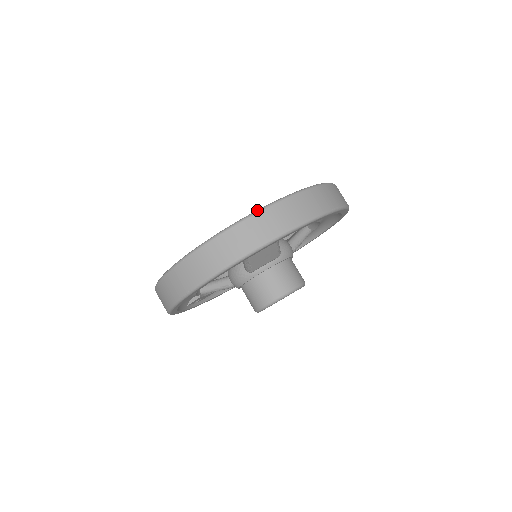
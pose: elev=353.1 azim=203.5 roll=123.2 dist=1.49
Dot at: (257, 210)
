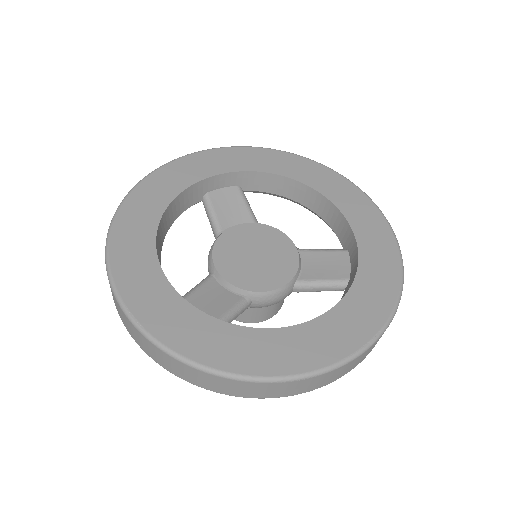
Dot at: (166, 349)
